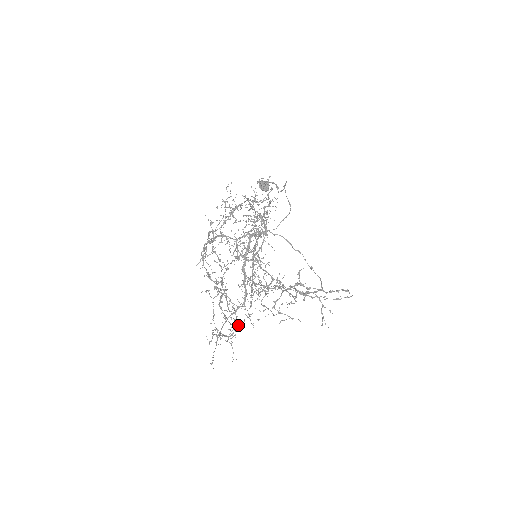
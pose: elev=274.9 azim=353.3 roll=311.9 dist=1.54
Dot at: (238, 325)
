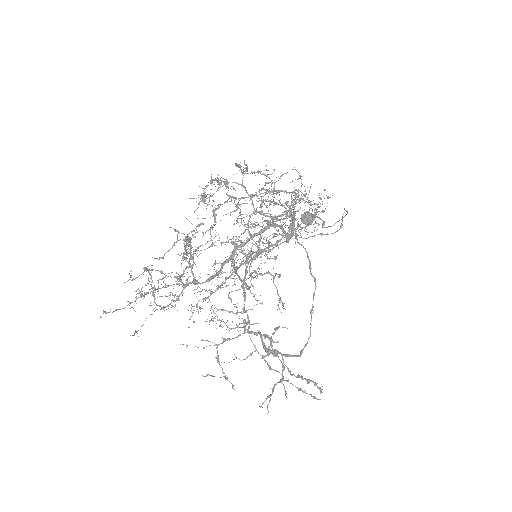
Dot at: occluded
